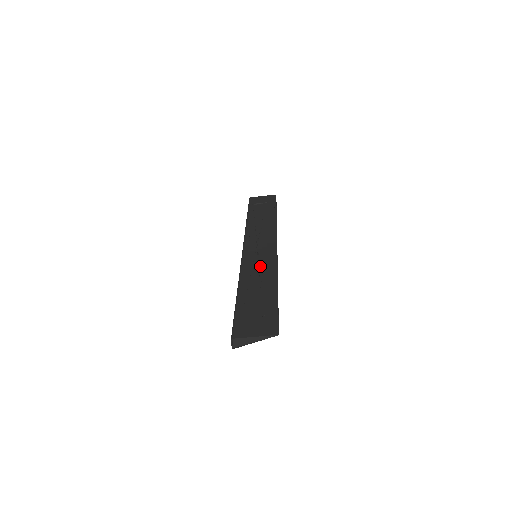
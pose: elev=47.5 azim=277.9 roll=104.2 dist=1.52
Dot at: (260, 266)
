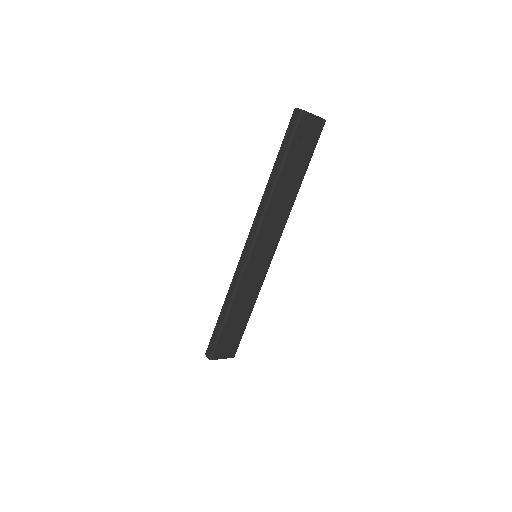
Dot at: (253, 281)
